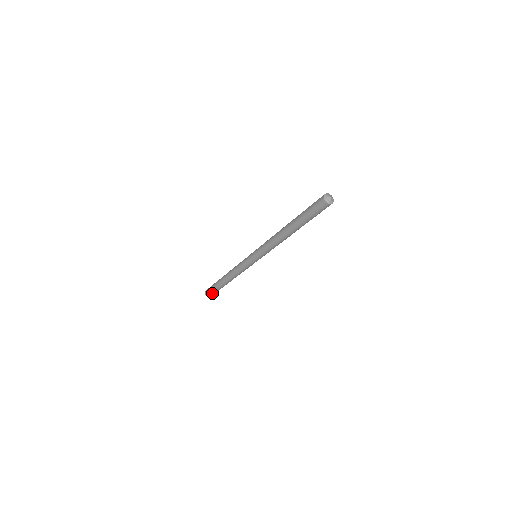
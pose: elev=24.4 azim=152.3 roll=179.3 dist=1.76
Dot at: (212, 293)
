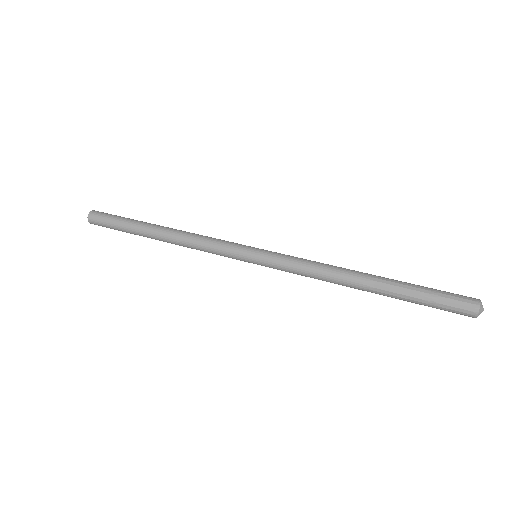
Dot at: occluded
